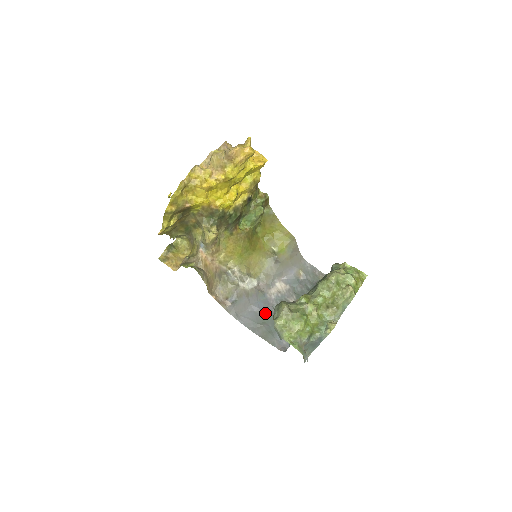
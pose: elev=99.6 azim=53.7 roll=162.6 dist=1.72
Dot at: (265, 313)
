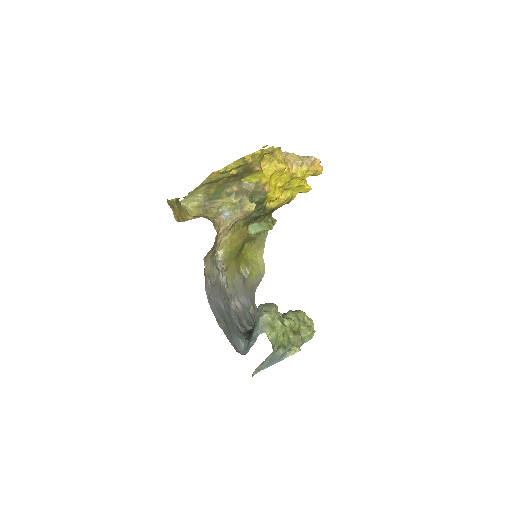
Dot at: (227, 315)
